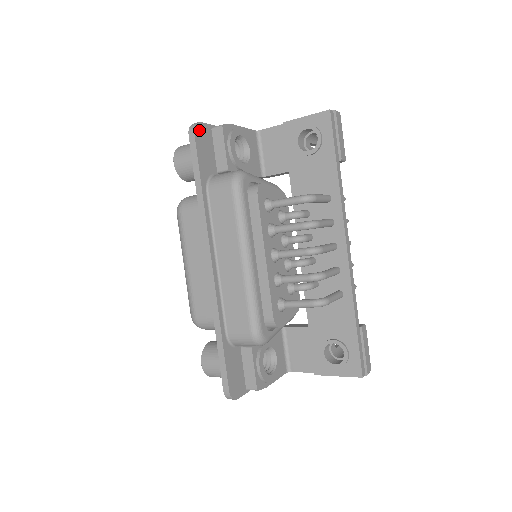
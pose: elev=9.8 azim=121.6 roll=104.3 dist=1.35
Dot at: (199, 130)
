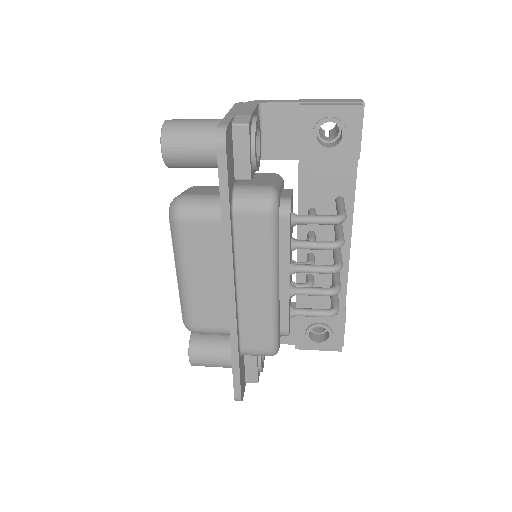
Dot at: (227, 137)
